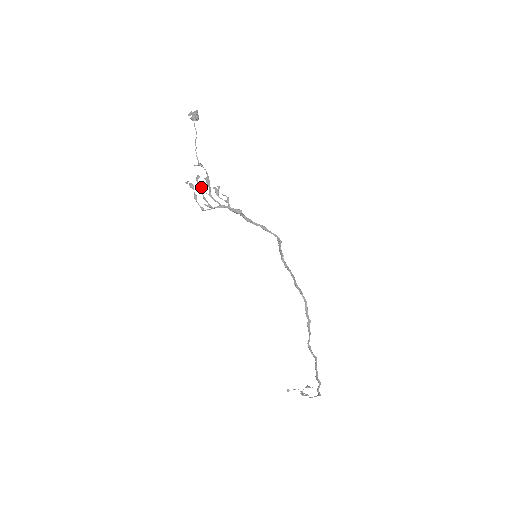
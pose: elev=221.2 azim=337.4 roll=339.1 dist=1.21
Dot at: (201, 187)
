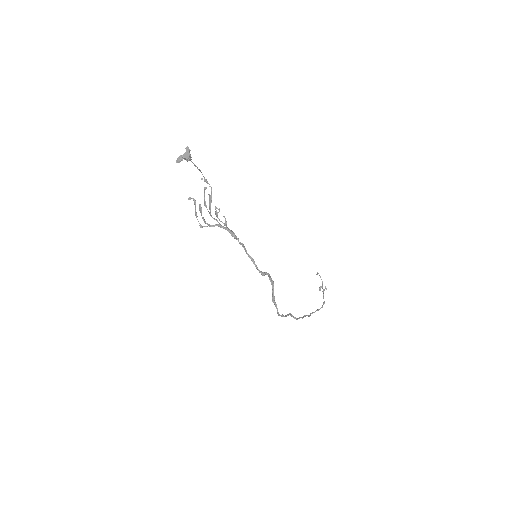
Dot at: (200, 210)
